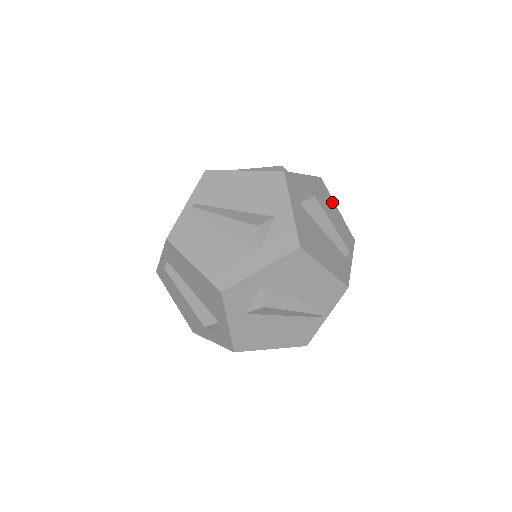
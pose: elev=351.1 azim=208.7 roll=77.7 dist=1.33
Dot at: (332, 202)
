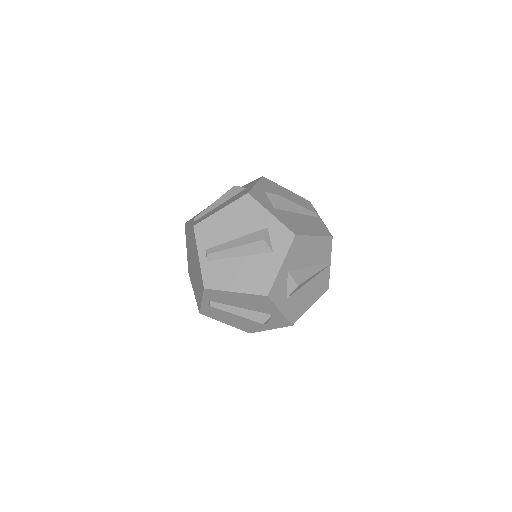
Dot at: occluded
